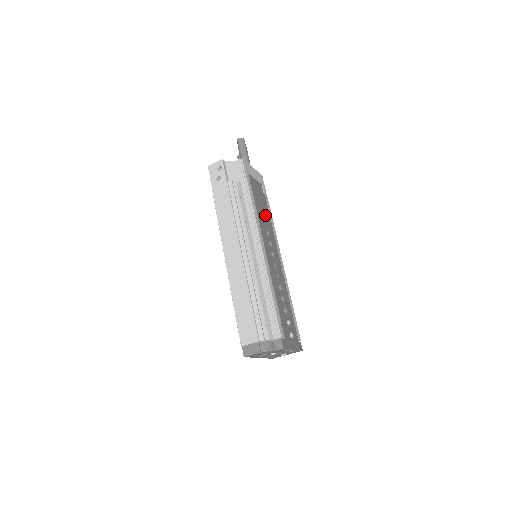
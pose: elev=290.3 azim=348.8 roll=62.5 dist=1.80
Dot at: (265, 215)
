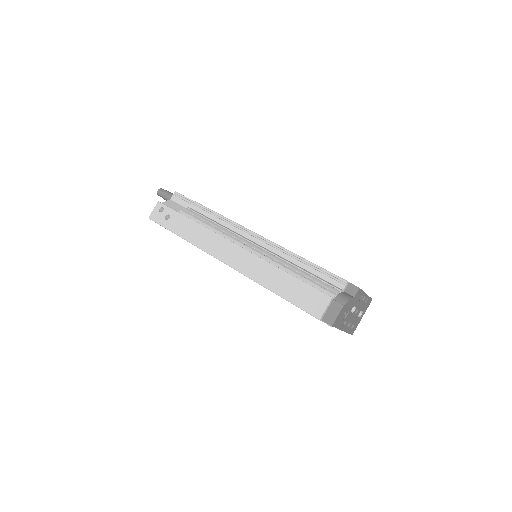
Dot at: occluded
